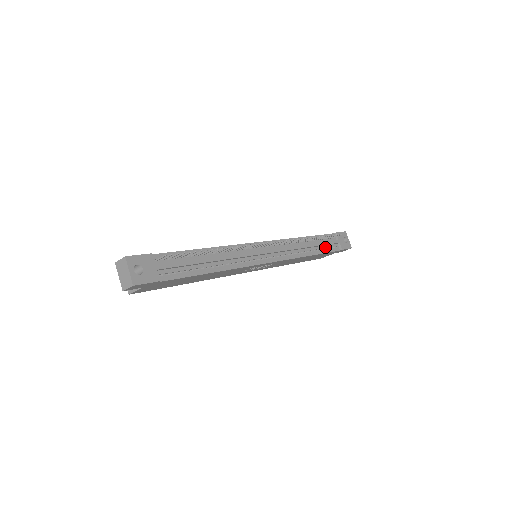
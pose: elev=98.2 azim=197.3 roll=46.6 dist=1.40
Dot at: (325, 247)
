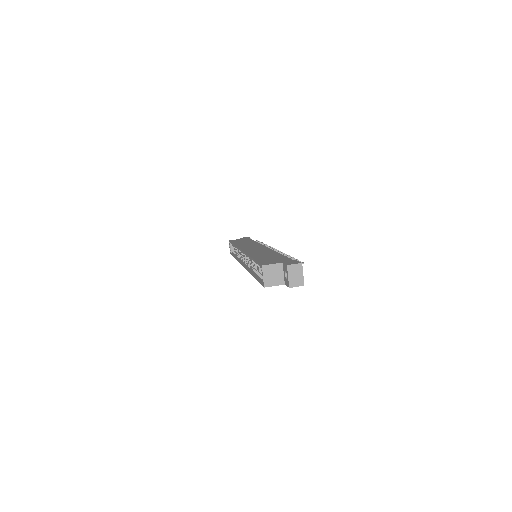
Dot at: occluded
